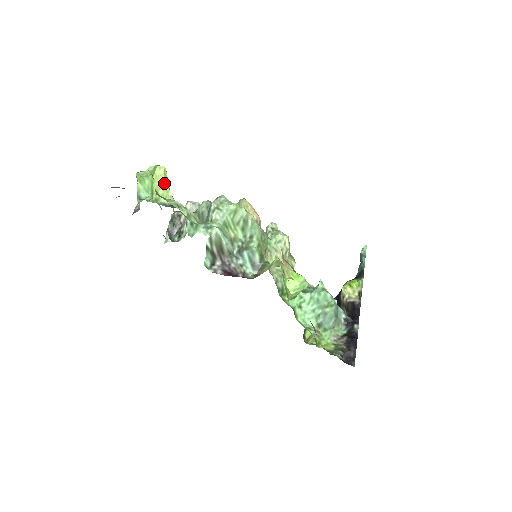
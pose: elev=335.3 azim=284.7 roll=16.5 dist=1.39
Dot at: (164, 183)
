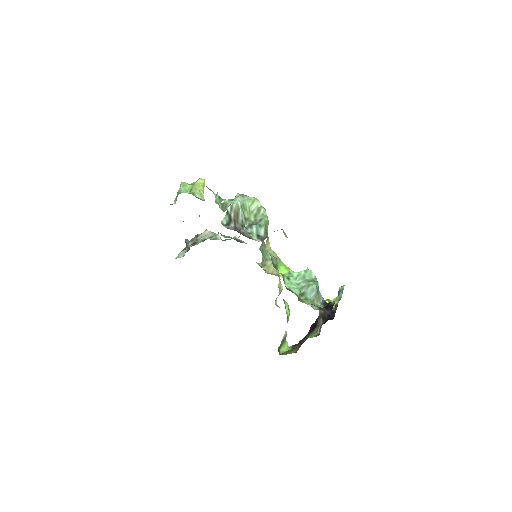
Dot at: (201, 188)
